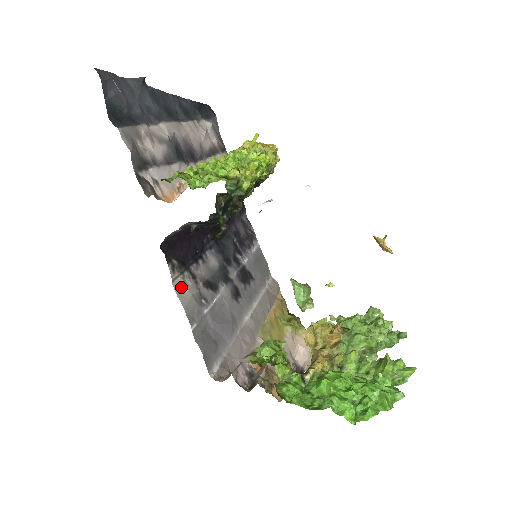
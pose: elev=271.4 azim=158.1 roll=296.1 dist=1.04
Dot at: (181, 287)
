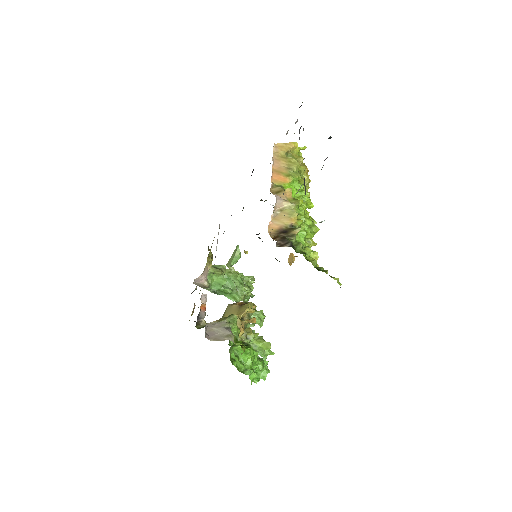
Dot at: occluded
